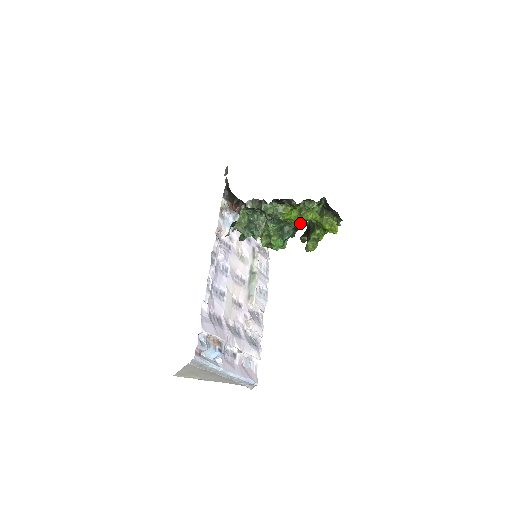
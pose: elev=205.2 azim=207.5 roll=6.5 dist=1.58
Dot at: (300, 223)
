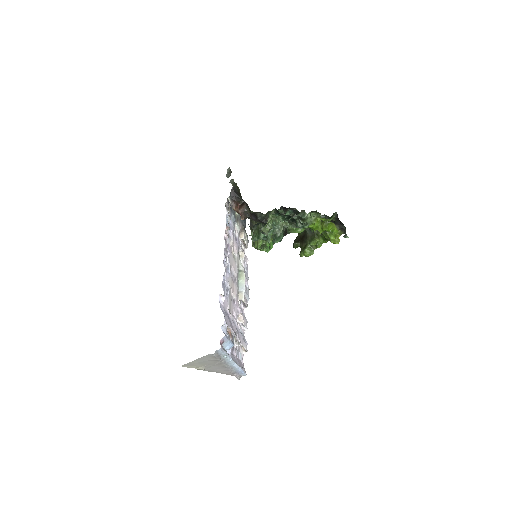
Dot at: (300, 231)
